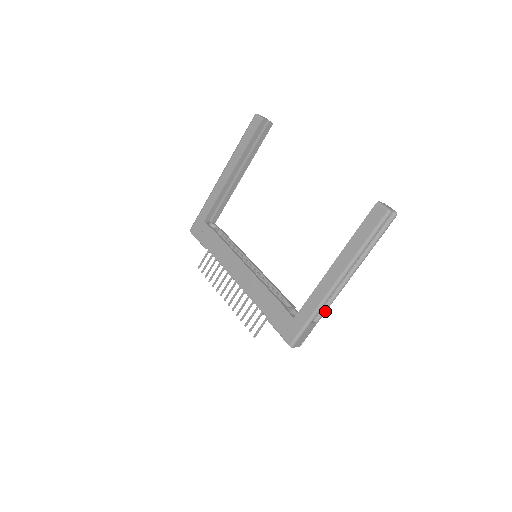
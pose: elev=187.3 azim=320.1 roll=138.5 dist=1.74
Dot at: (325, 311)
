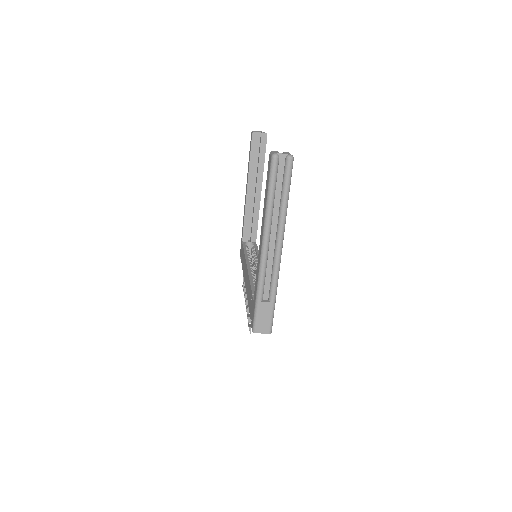
Dot at: (274, 287)
